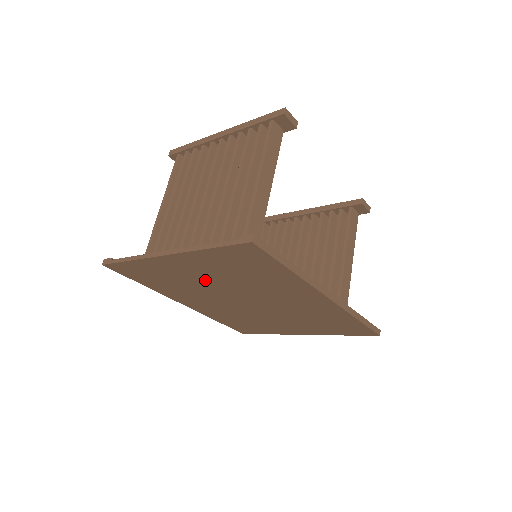
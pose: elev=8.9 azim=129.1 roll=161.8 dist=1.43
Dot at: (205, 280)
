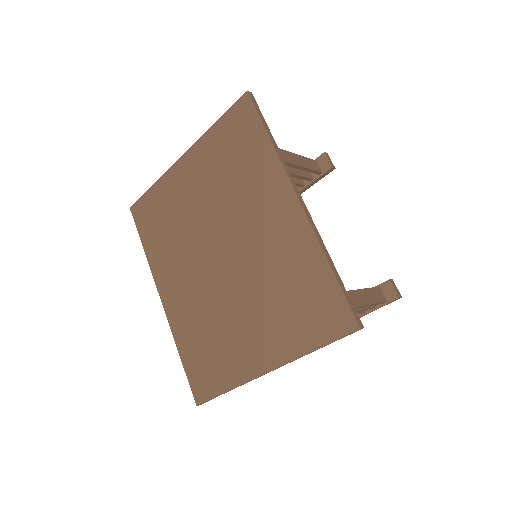
Dot at: (197, 205)
